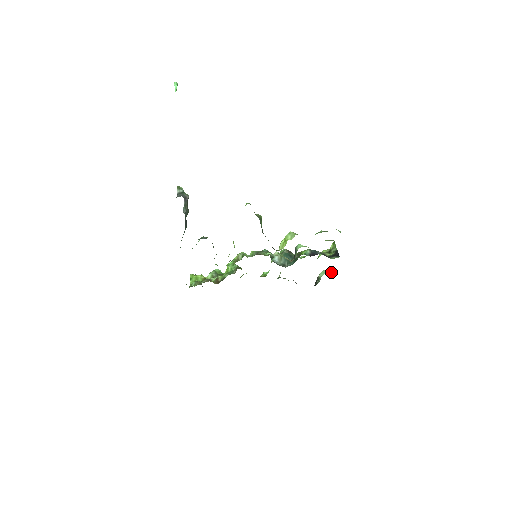
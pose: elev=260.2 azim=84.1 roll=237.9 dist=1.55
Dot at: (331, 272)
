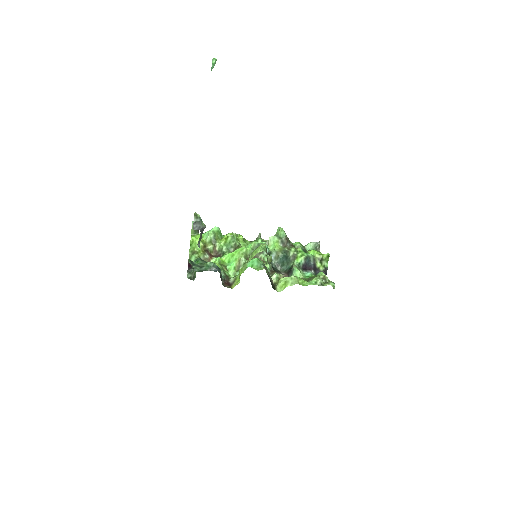
Dot at: occluded
